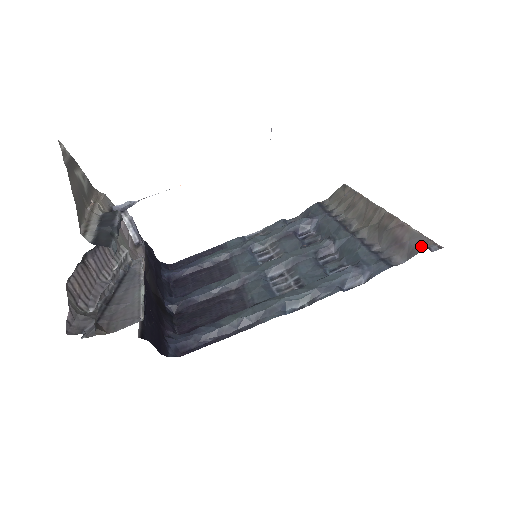
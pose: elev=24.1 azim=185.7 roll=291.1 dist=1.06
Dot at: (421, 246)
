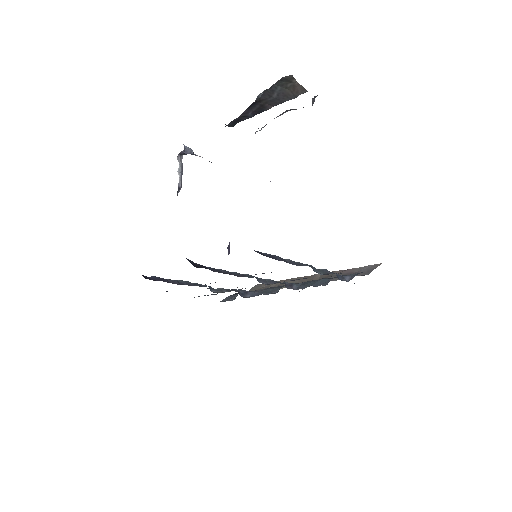
Dot at: (374, 267)
